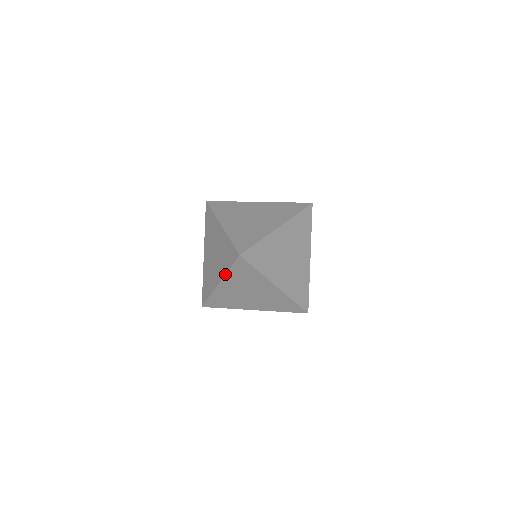
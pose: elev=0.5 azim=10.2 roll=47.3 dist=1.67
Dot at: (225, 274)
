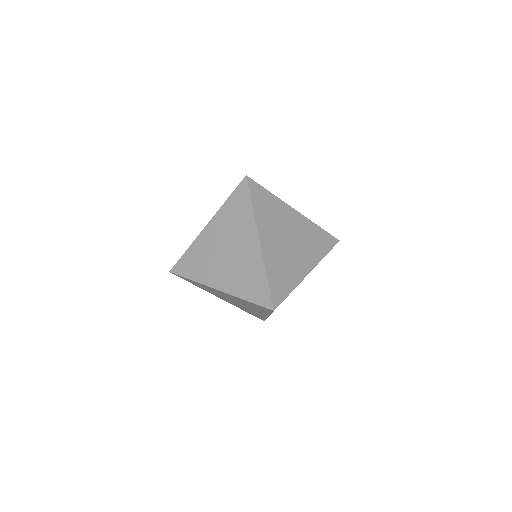
Dot at: (254, 218)
